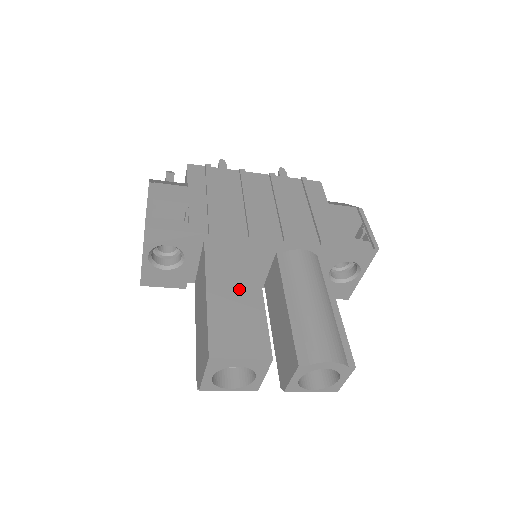
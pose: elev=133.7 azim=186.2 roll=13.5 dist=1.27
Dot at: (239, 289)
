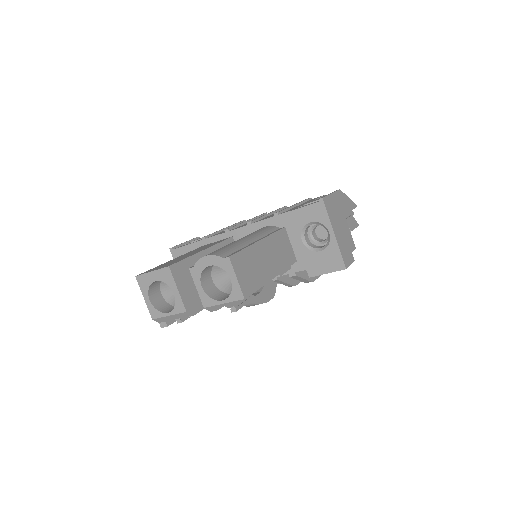
Dot at: occluded
